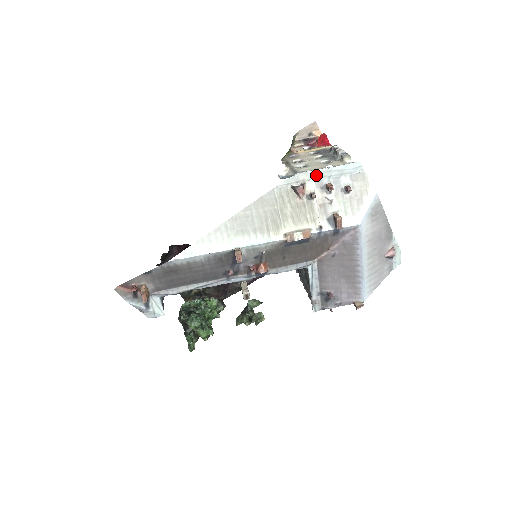
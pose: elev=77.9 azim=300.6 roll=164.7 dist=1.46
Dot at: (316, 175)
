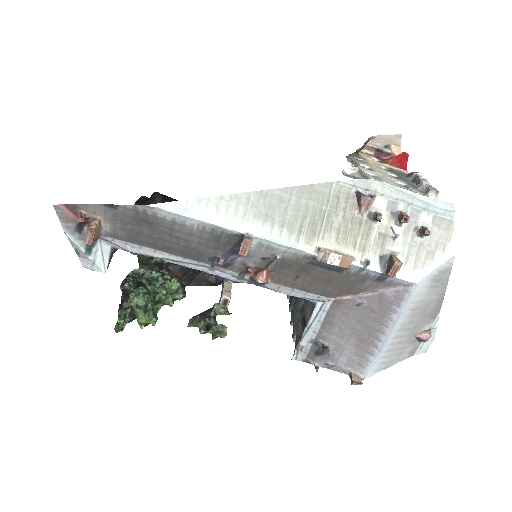
Dot at: (394, 193)
